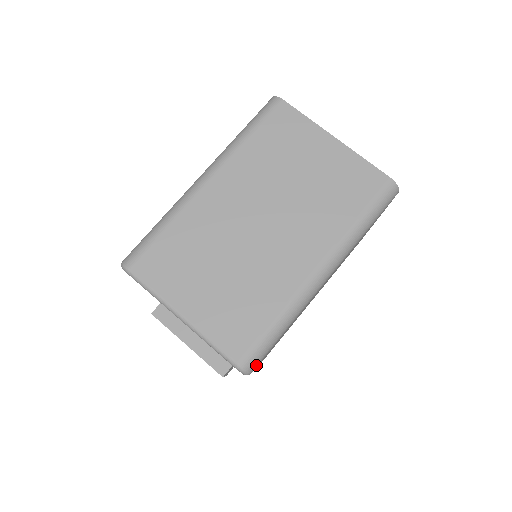
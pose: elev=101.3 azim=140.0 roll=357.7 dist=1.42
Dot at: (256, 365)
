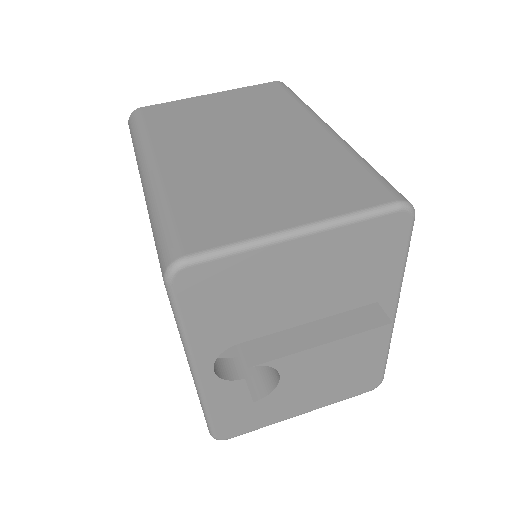
Dot at: occluded
